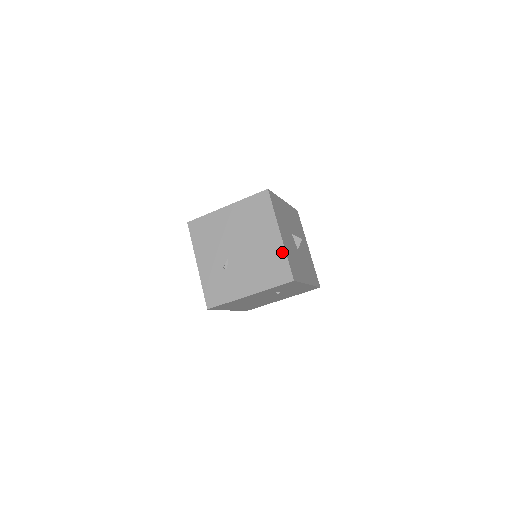
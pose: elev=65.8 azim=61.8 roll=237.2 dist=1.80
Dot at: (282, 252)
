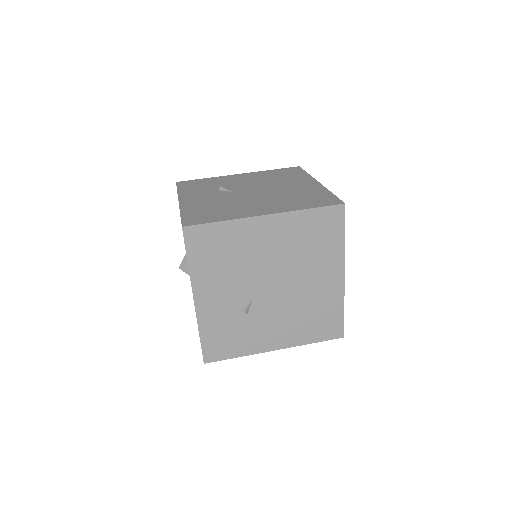
Dot at: (339, 301)
